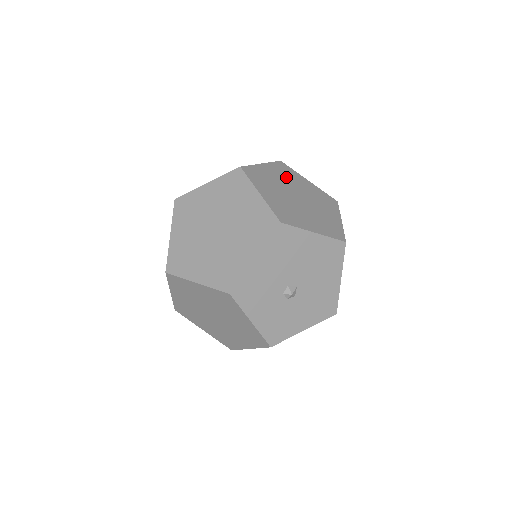
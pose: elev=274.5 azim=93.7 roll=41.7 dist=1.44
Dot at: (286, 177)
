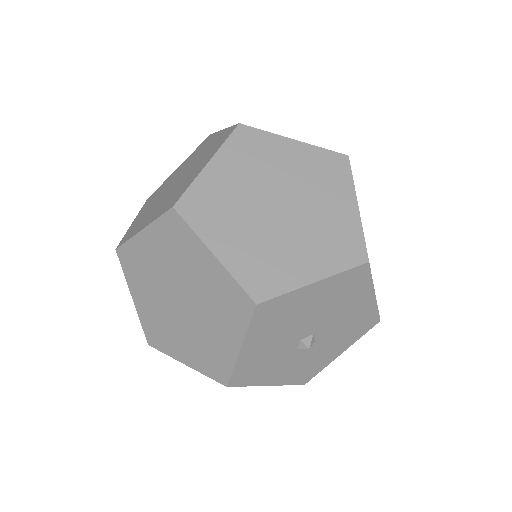
Dot at: (253, 165)
